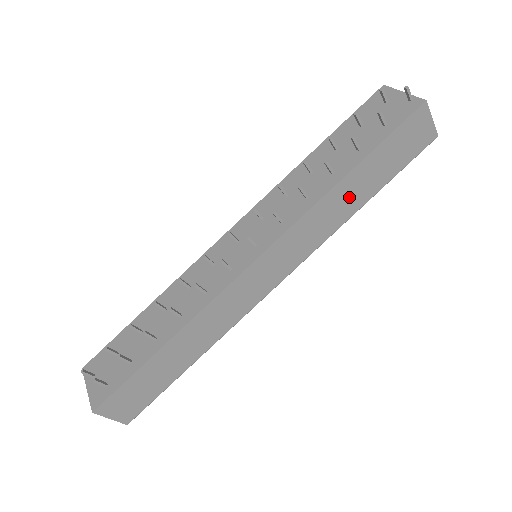
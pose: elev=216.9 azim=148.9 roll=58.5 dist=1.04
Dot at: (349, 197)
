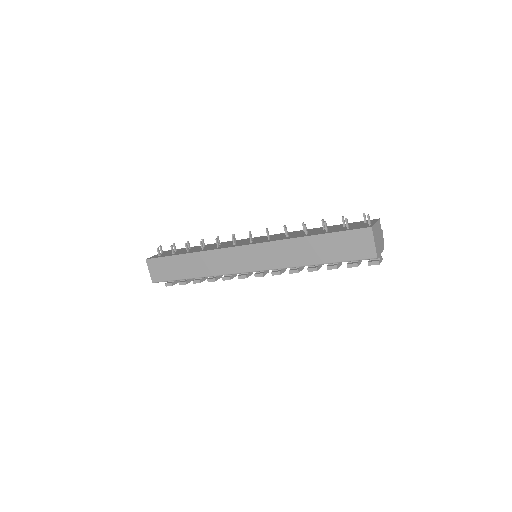
Dot at: (305, 252)
